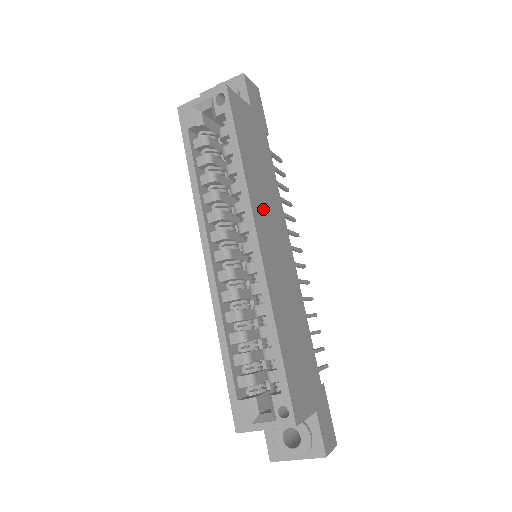
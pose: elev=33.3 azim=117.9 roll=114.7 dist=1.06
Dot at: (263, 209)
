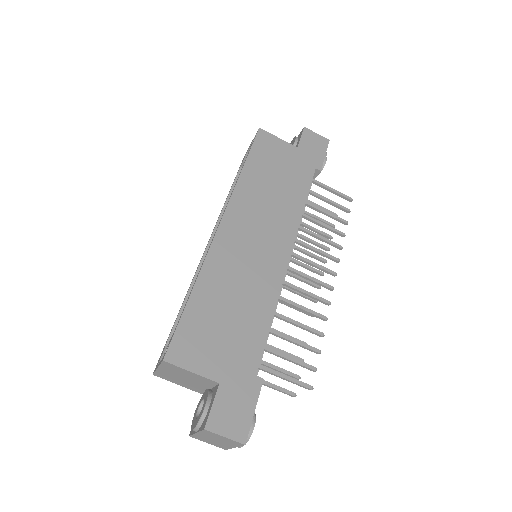
Dot at: (253, 209)
